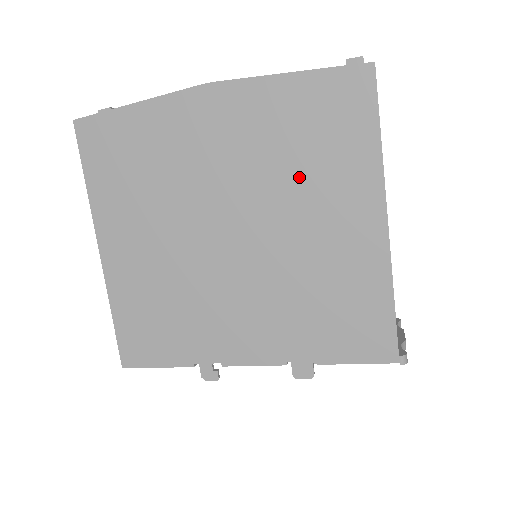
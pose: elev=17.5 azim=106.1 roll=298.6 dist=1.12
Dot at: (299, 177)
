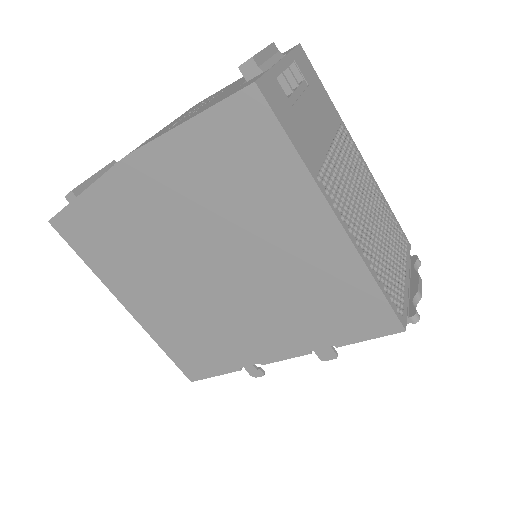
Dot at: (243, 209)
